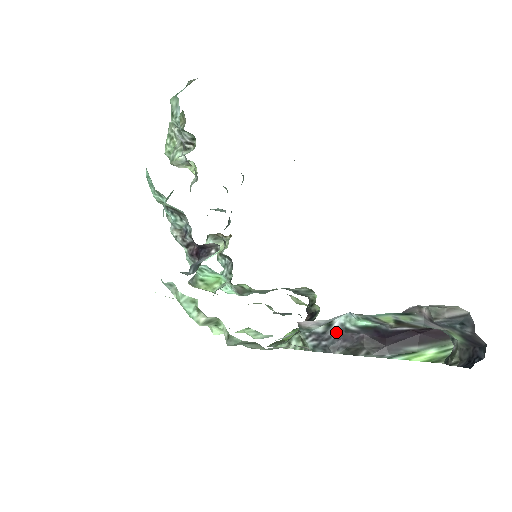
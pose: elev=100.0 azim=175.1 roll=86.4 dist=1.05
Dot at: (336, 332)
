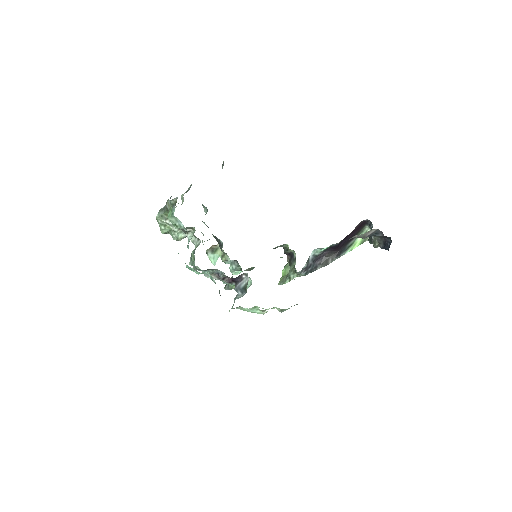
Dot at: (312, 260)
